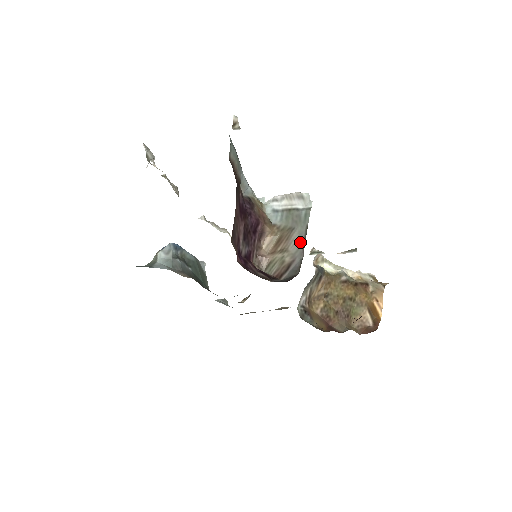
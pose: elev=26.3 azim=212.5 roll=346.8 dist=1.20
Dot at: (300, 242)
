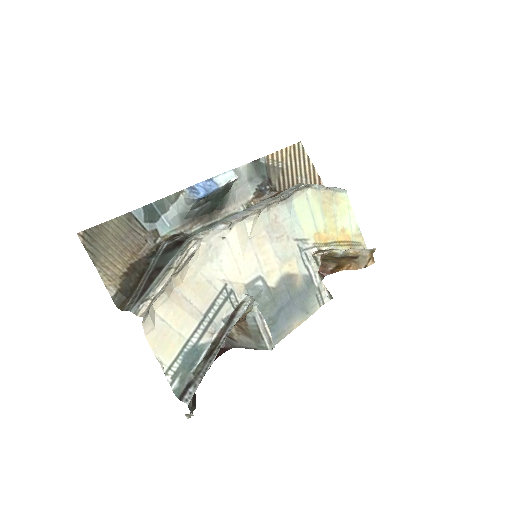
Dot at: (247, 345)
